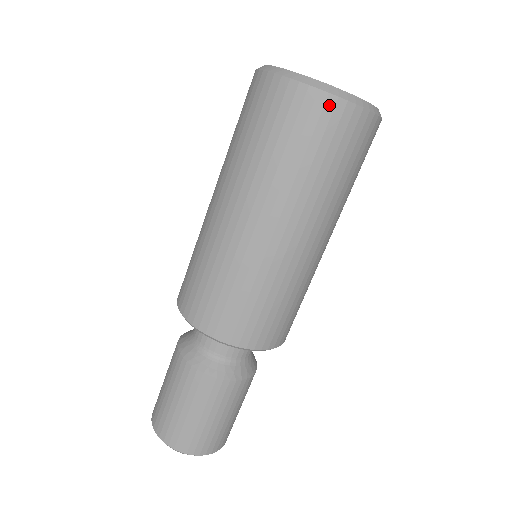
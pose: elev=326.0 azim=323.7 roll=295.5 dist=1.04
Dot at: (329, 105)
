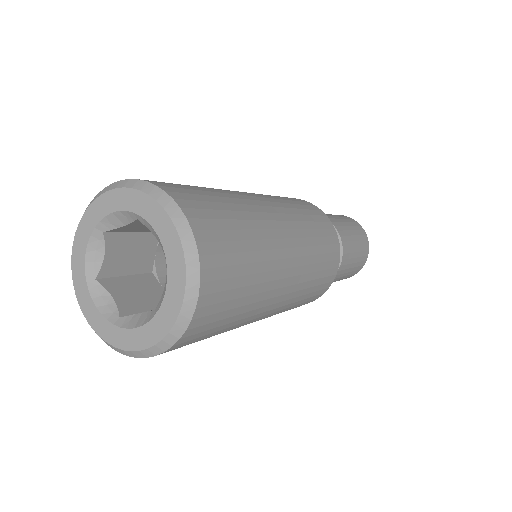
Dot at: occluded
